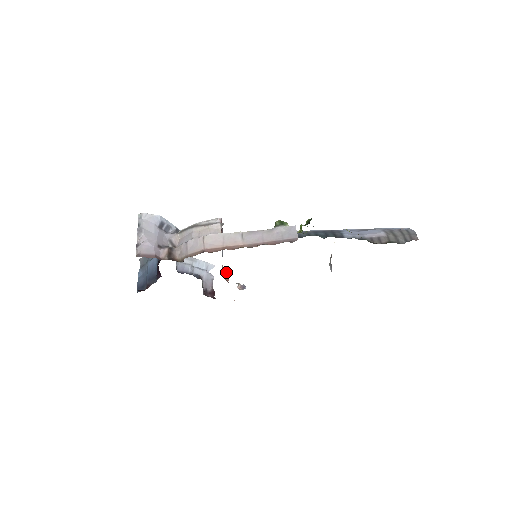
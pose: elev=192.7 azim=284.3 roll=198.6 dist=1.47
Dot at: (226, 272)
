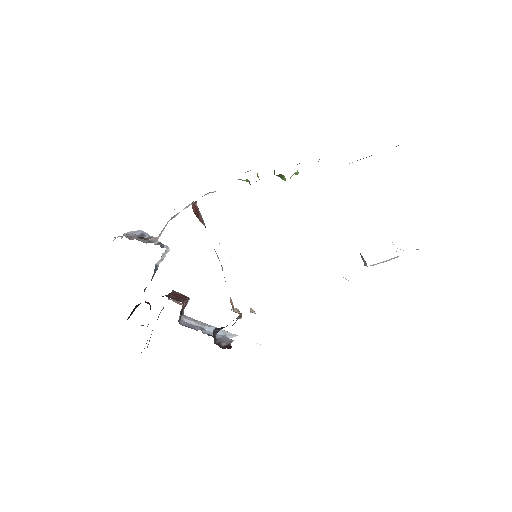
Dot at: (238, 309)
